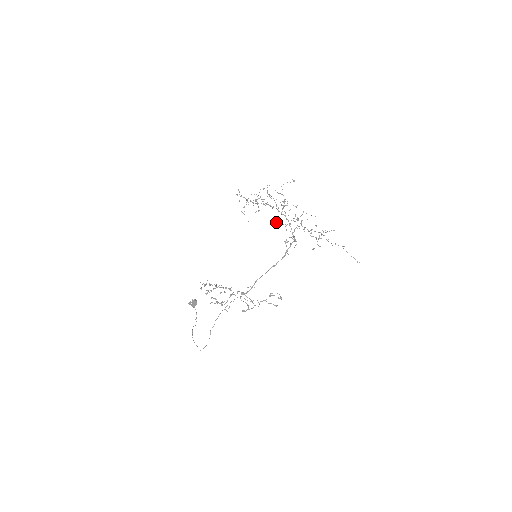
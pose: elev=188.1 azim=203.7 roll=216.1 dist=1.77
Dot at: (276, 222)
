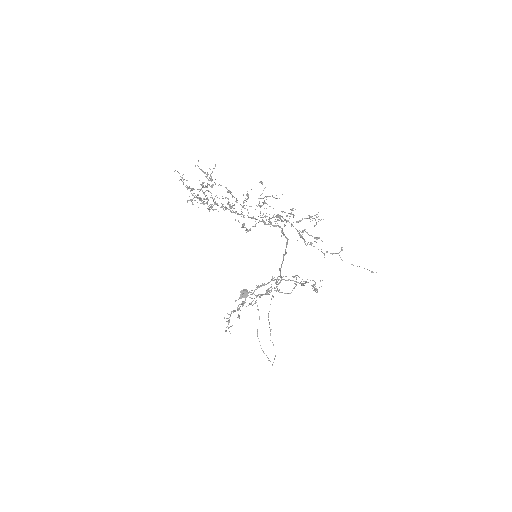
Dot at: occluded
